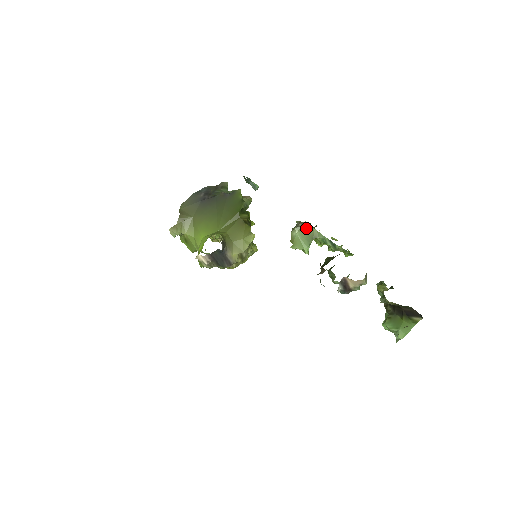
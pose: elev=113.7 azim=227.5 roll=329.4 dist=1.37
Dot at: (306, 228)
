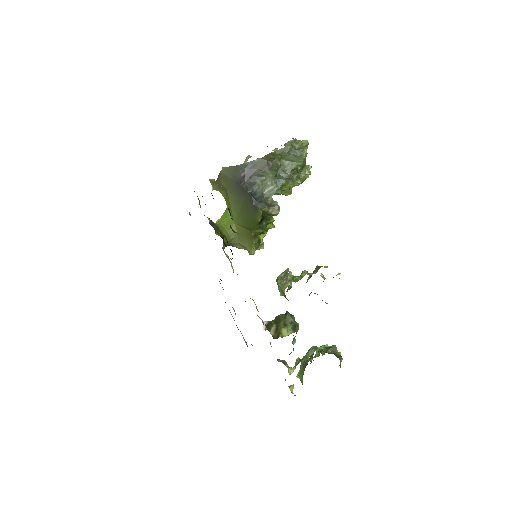
Dot at: (283, 291)
